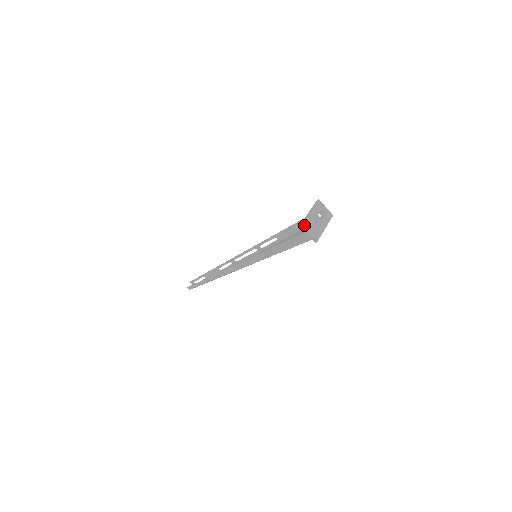
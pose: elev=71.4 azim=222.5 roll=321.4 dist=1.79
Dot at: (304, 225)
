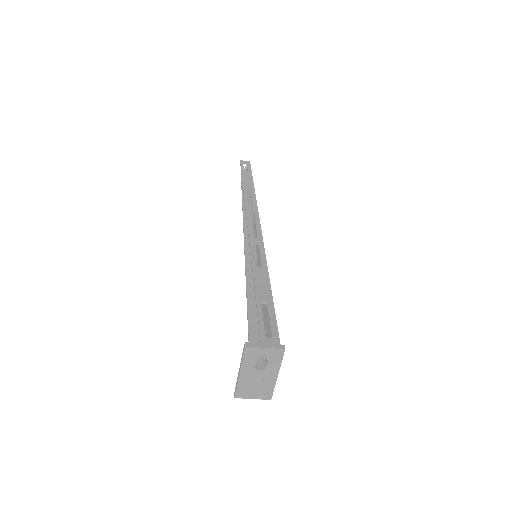
Dot at: (238, 396)
